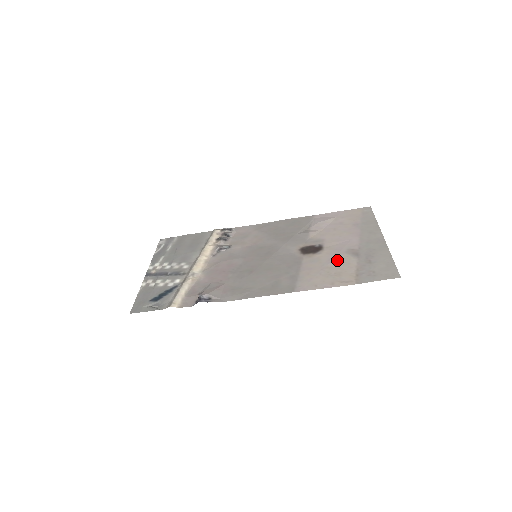
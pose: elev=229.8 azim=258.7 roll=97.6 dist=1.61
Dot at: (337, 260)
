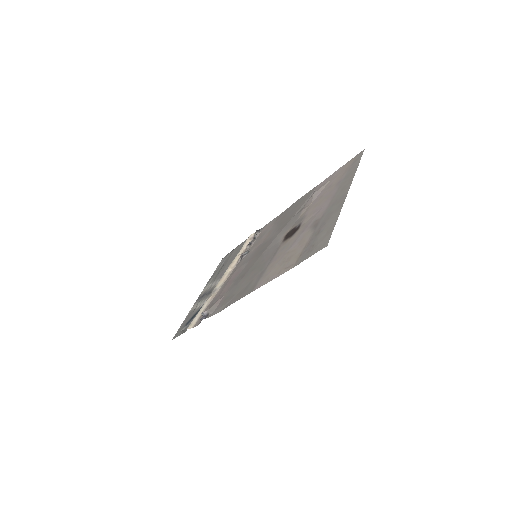
Dot at: (298, 240)
